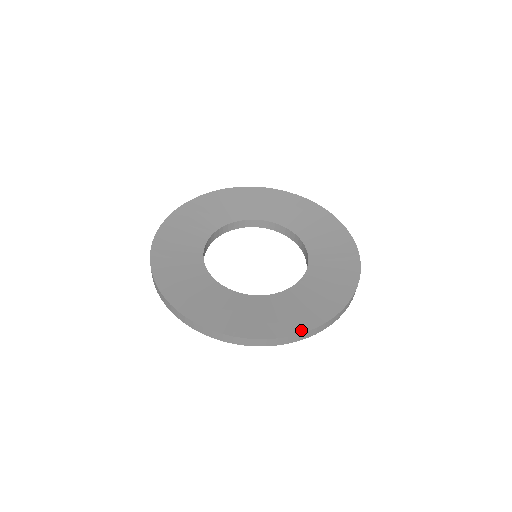
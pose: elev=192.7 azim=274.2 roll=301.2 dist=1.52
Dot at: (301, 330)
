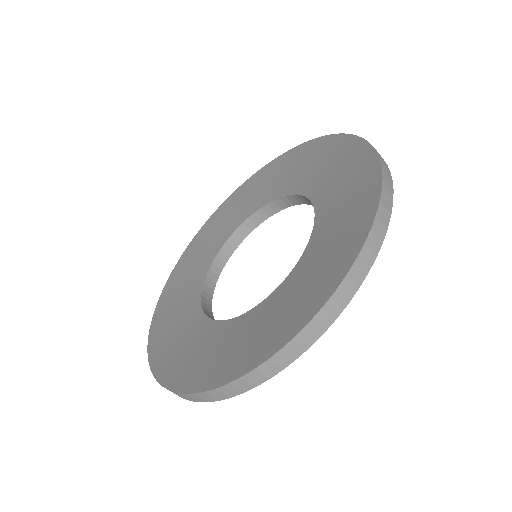
Dot at: (286, 339)
